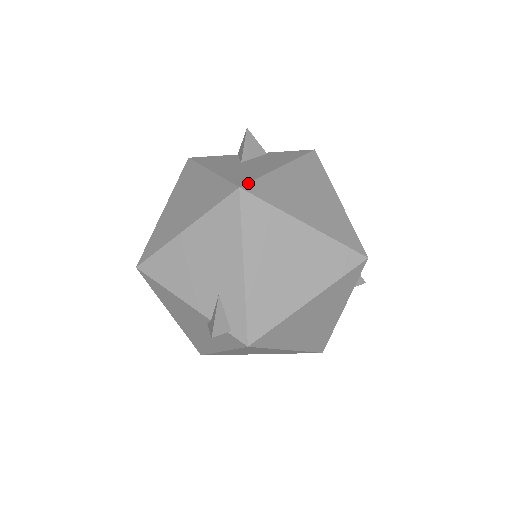
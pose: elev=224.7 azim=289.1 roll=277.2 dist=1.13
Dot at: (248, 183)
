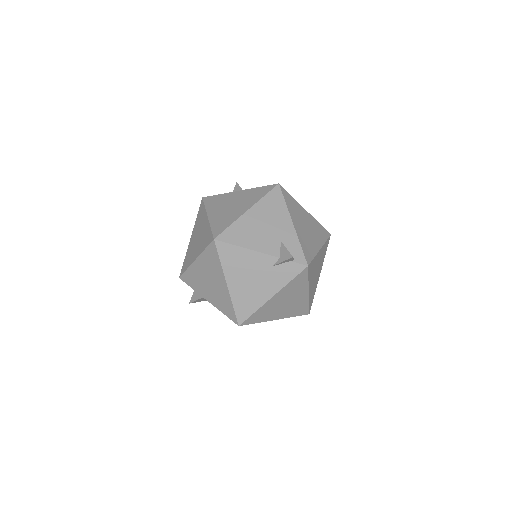
Dot at: occluded
